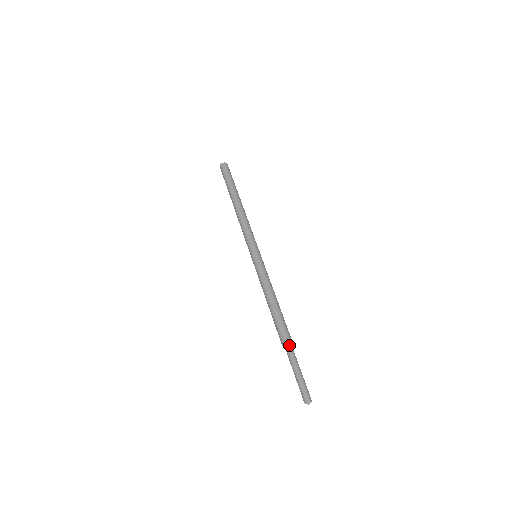
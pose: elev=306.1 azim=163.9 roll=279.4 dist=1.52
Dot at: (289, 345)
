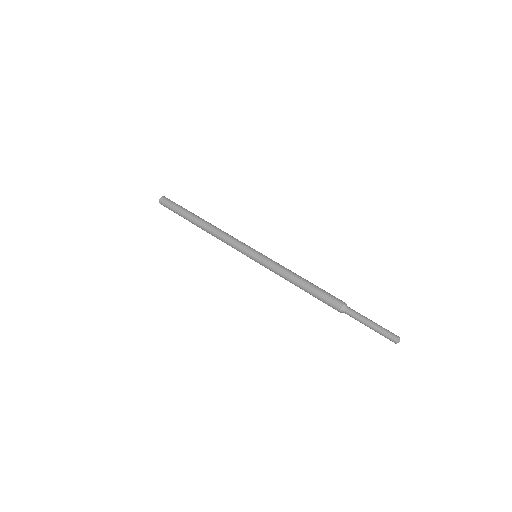
Dot at: (347, 306)
